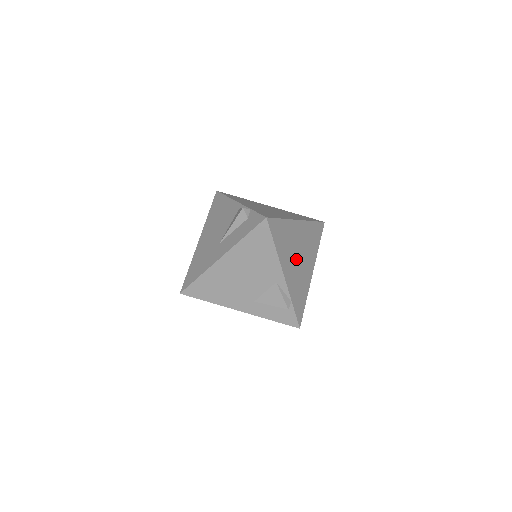
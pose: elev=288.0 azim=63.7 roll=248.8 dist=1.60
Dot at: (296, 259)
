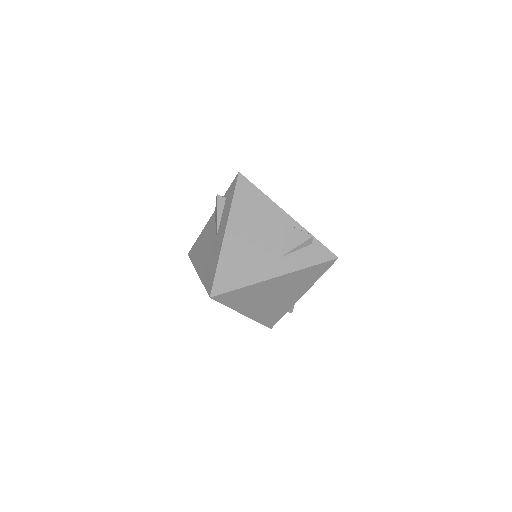
Dot at: occluded
